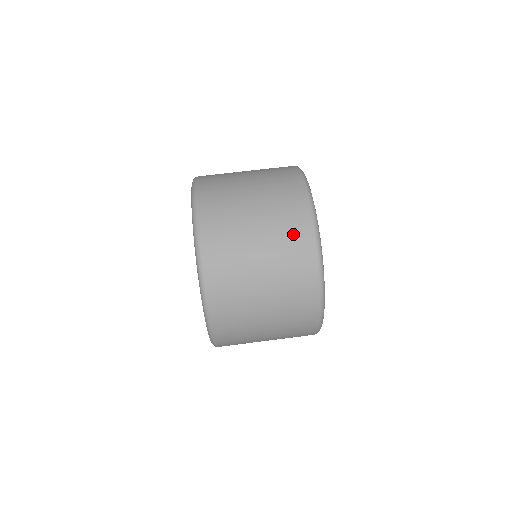
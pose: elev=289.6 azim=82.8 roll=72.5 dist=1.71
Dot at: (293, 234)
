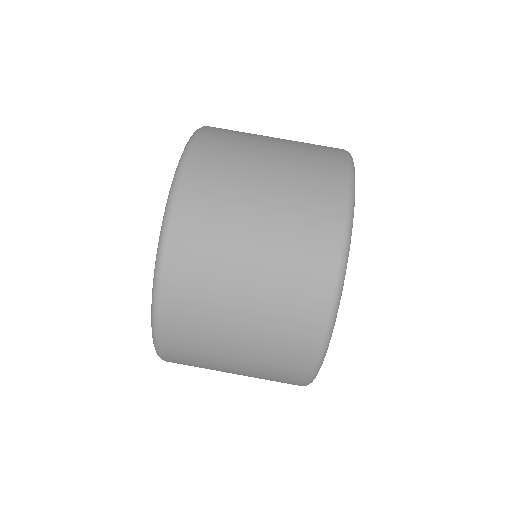
Dot at: (283, 366)
